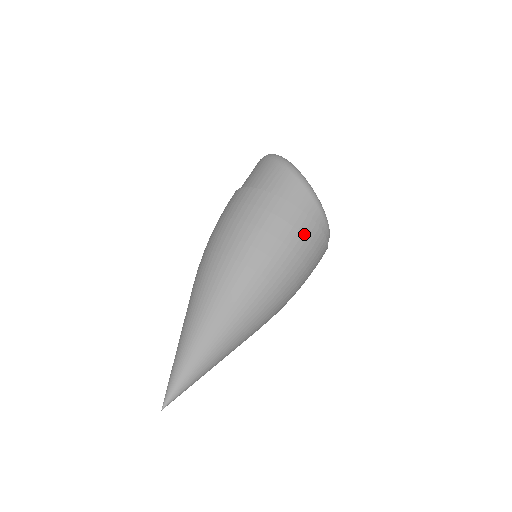
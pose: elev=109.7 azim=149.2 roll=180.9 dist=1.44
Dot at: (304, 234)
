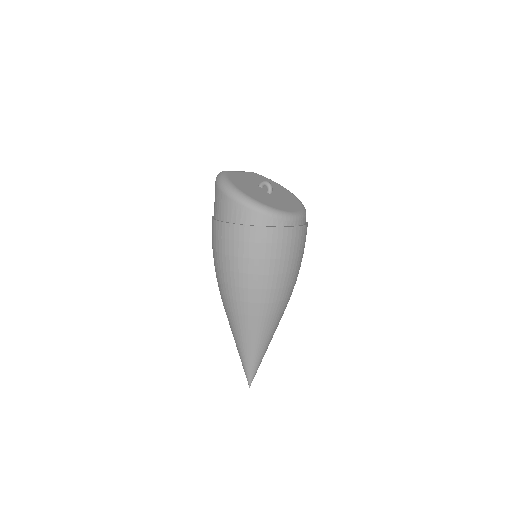
Dot at: (256, 241)
